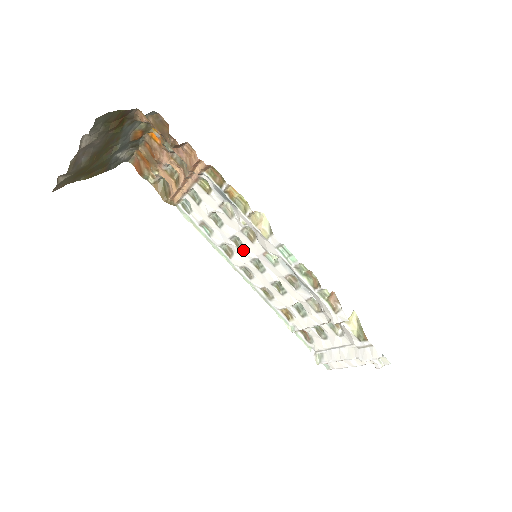
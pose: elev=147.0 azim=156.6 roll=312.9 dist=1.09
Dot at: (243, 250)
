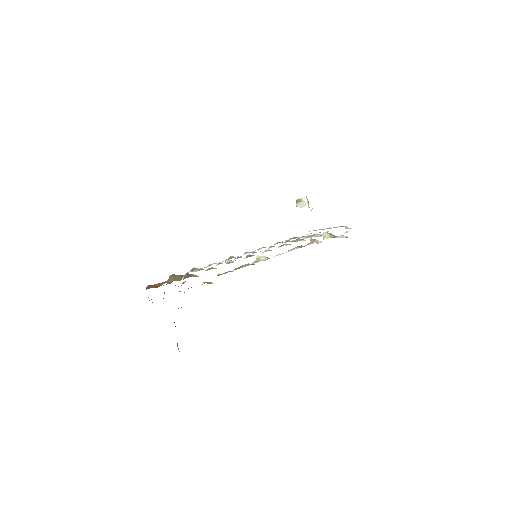
Dot at: occluded
